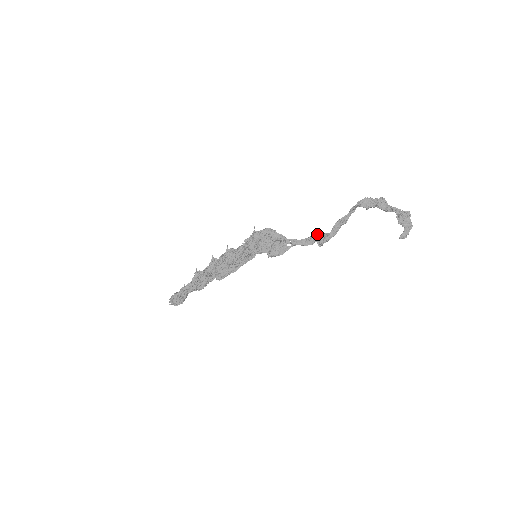
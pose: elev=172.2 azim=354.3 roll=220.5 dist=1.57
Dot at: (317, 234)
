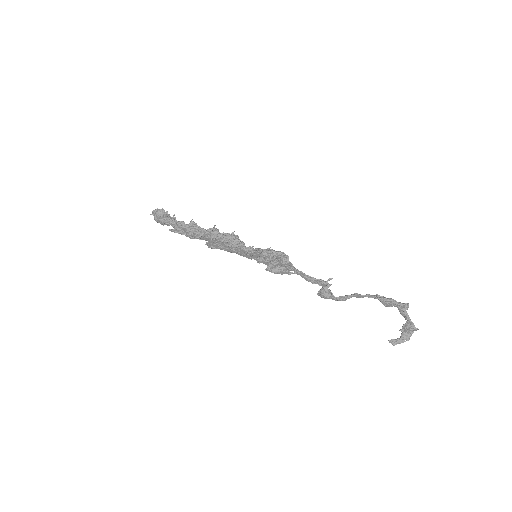
Dot at: (325, 282)
